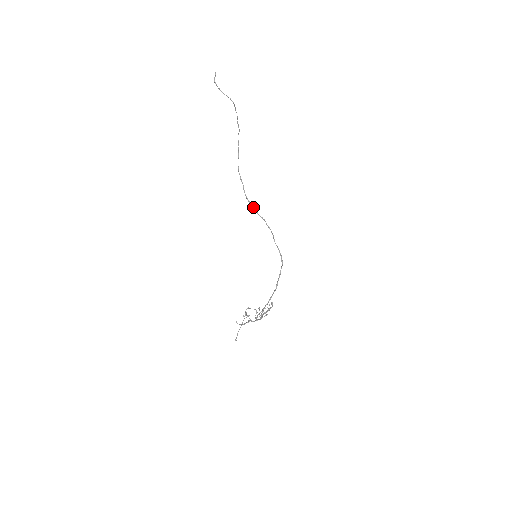
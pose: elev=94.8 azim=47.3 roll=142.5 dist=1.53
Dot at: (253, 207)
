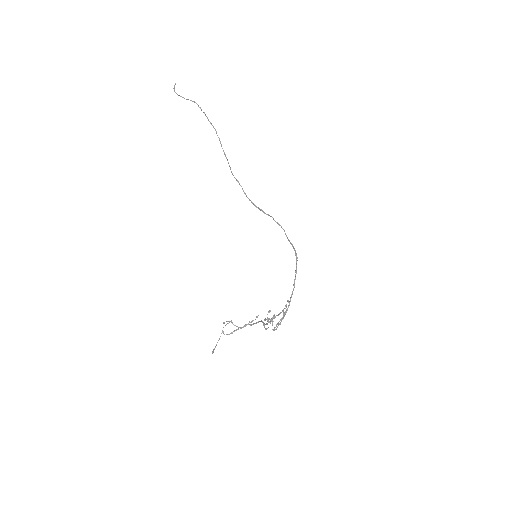
Dot at: (258, 207)
